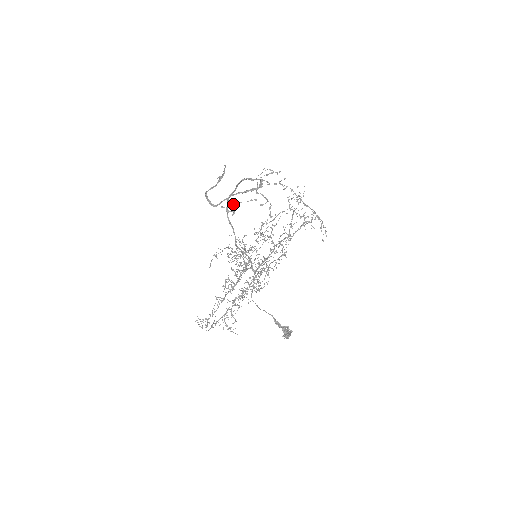
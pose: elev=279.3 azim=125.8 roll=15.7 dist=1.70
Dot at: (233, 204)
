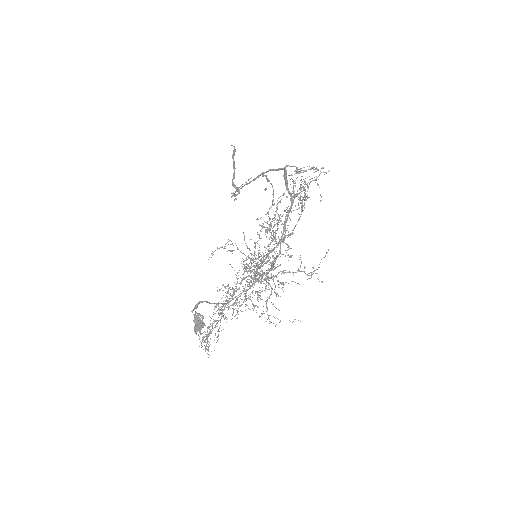
Dot at: (238, 188)
